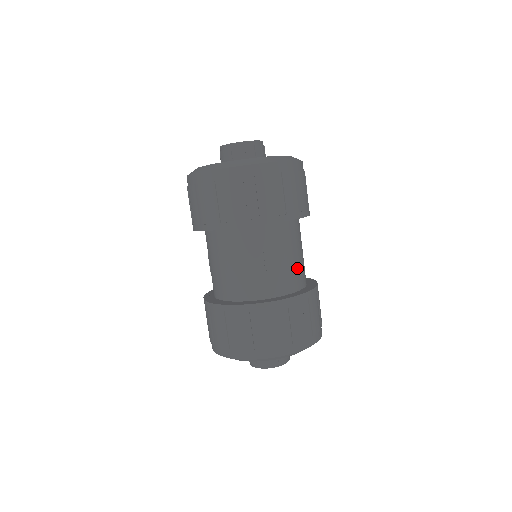
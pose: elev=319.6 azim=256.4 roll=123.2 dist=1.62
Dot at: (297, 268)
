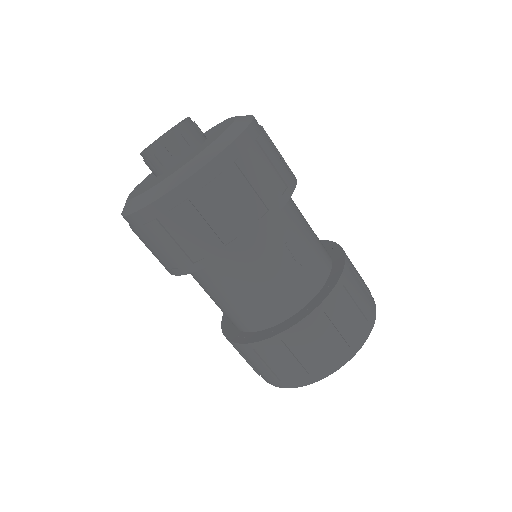
Dot at: (317, 240)
